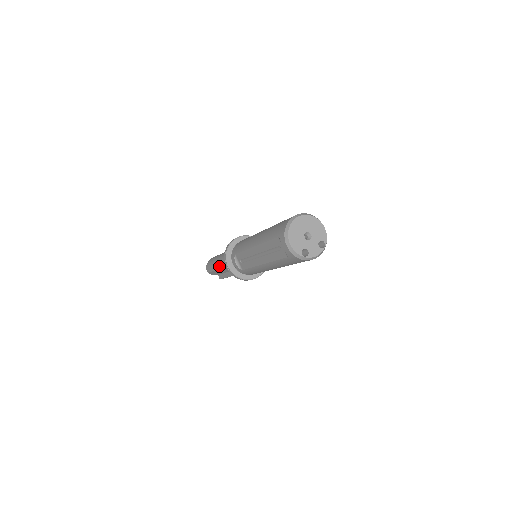
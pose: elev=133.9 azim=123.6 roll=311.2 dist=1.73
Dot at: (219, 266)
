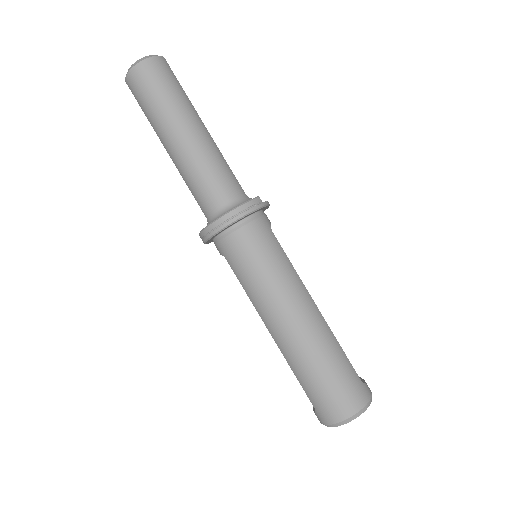
Dot at: occluded
